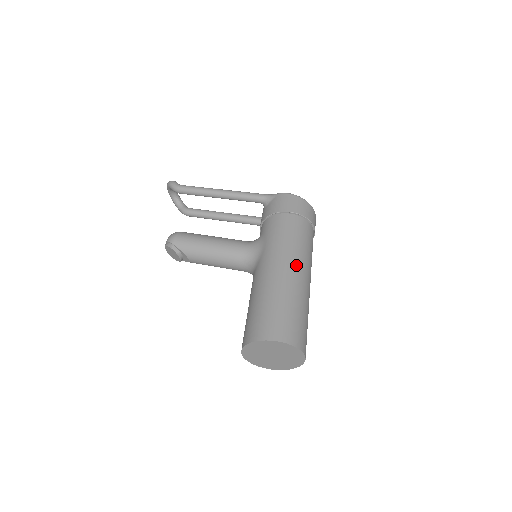
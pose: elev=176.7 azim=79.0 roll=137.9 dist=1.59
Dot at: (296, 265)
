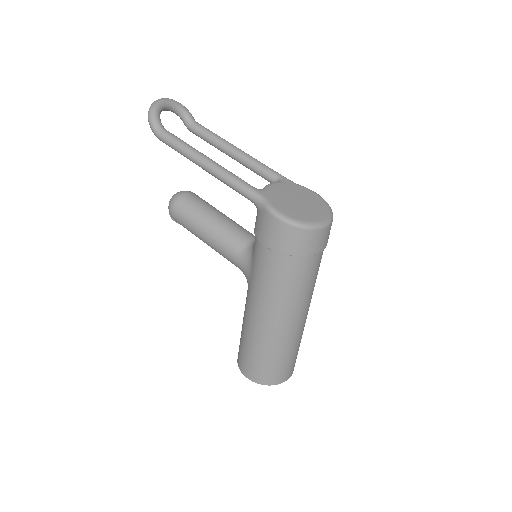
Dot at: (278, 318)
